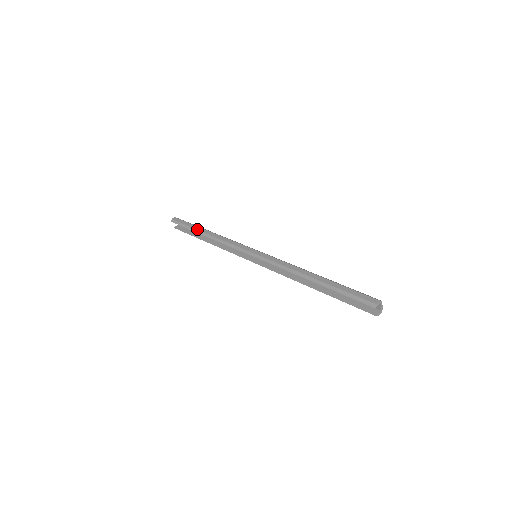
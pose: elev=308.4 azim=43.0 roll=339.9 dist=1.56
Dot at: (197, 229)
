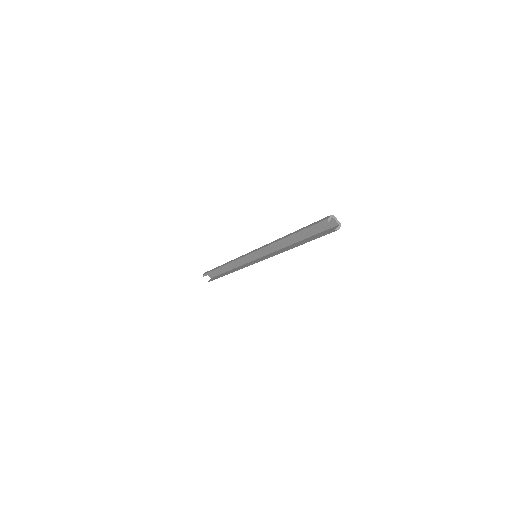
Dot at: (218, 268)
